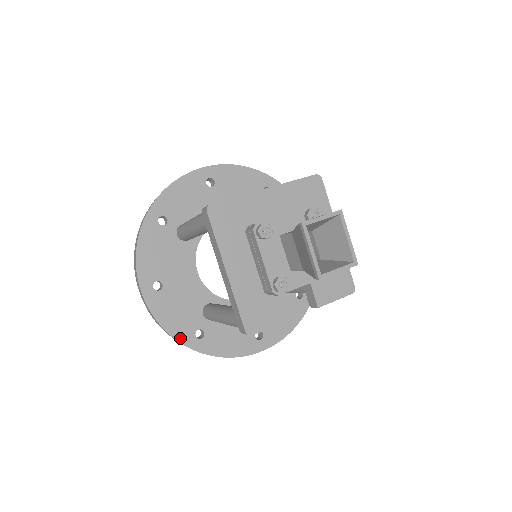
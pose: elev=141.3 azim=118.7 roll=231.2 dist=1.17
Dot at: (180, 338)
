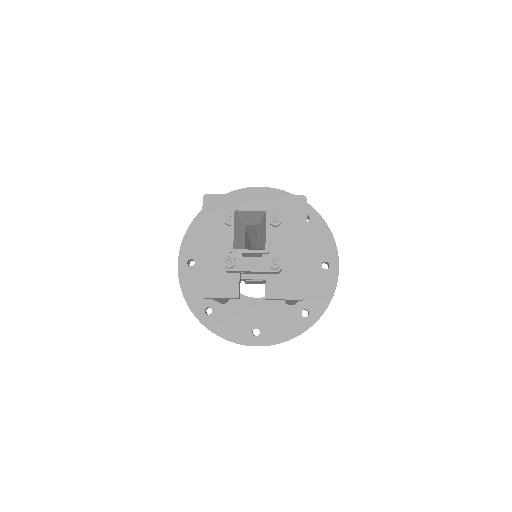
Dot at: (193, 307)
